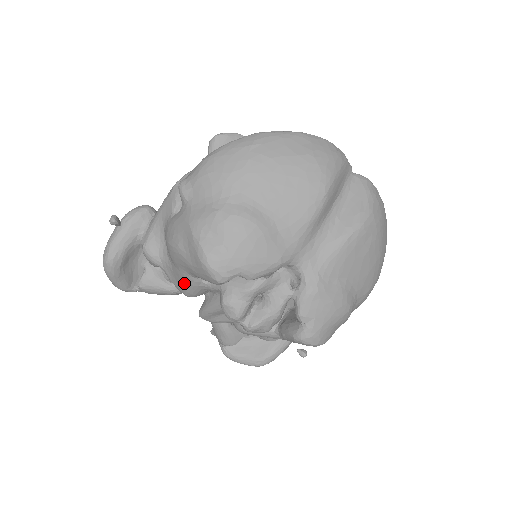
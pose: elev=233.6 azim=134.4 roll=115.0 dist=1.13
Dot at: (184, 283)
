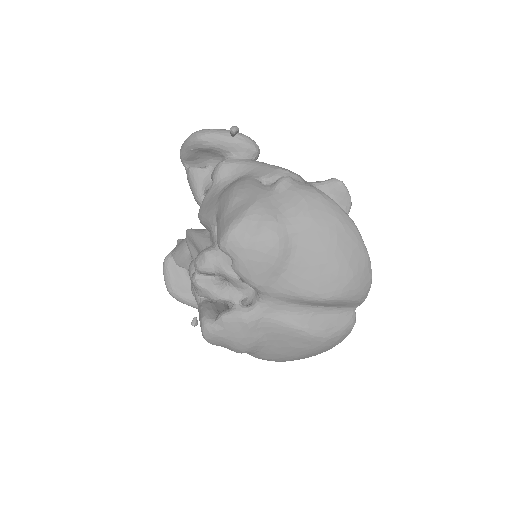
Dot at: (208, 211)
